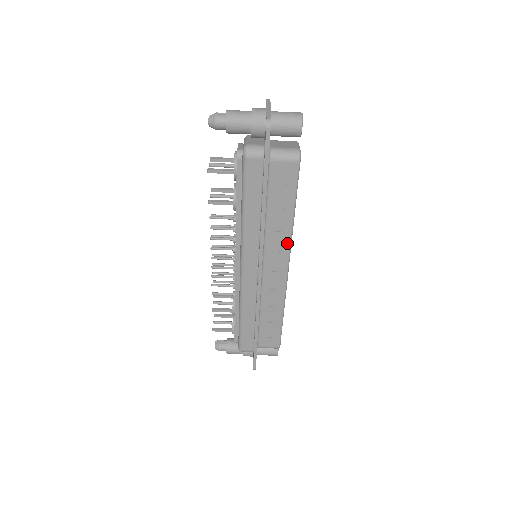
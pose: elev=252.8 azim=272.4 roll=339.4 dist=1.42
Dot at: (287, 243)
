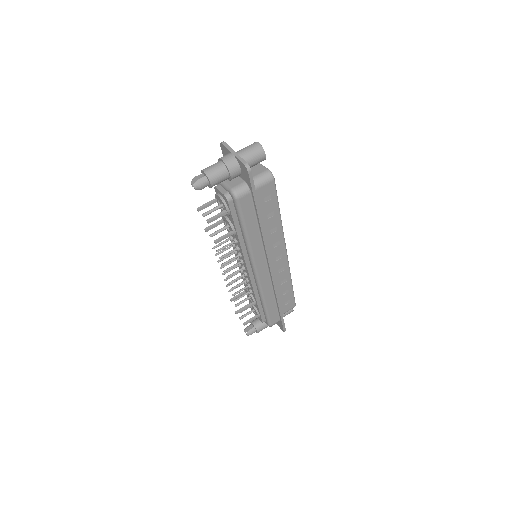
Dot at: (281, 236)
